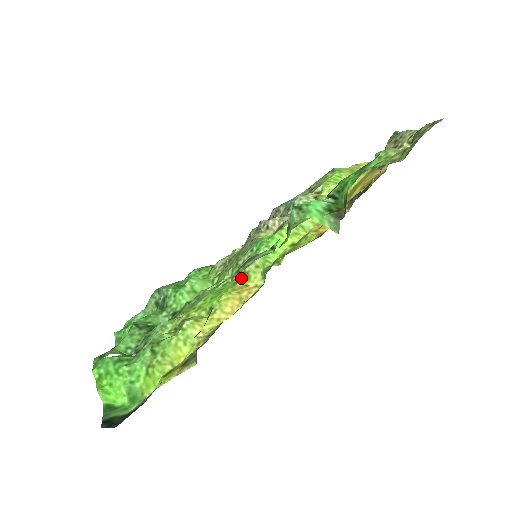
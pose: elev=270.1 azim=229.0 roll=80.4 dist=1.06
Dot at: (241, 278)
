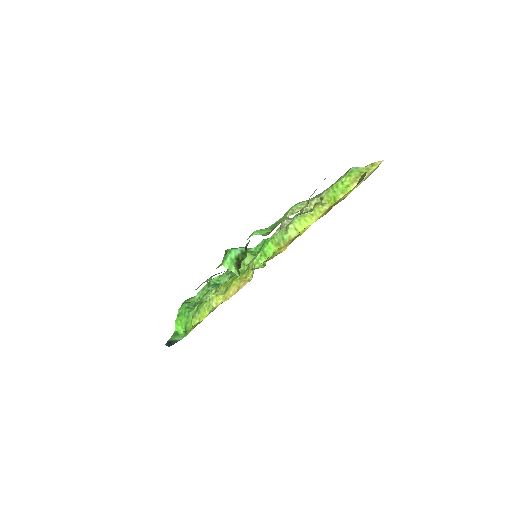
Dot at: (246, 270)
